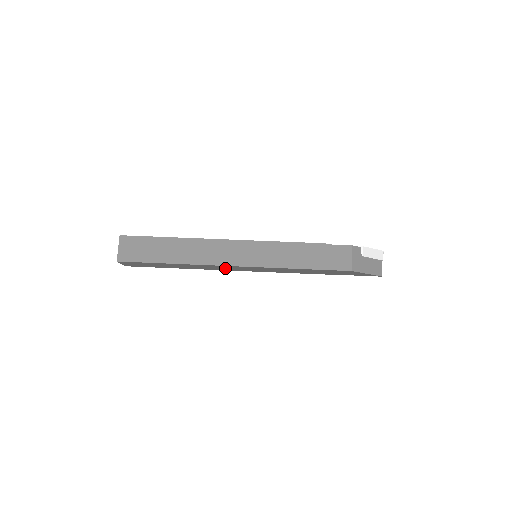
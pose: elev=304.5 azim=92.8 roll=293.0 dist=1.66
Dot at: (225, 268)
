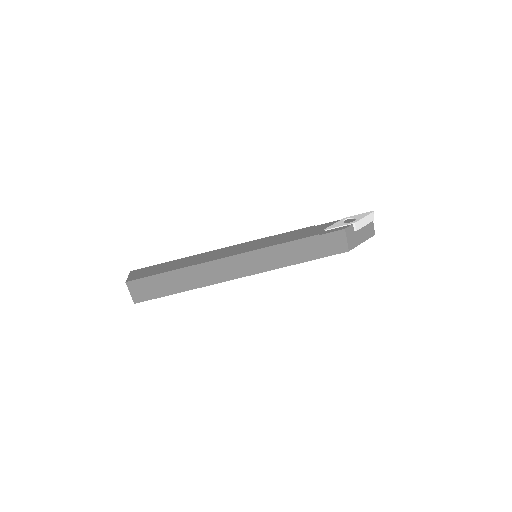
Dot at: occluded
